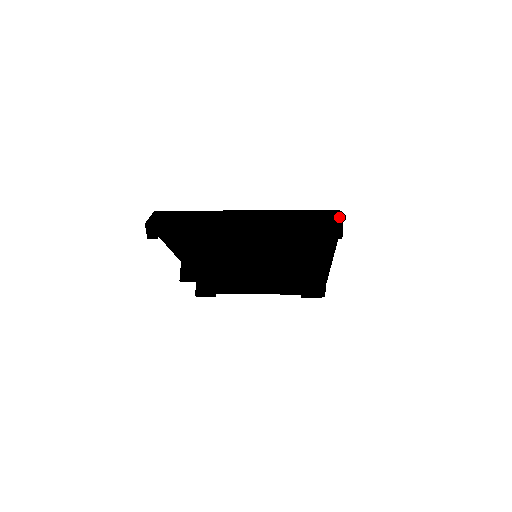
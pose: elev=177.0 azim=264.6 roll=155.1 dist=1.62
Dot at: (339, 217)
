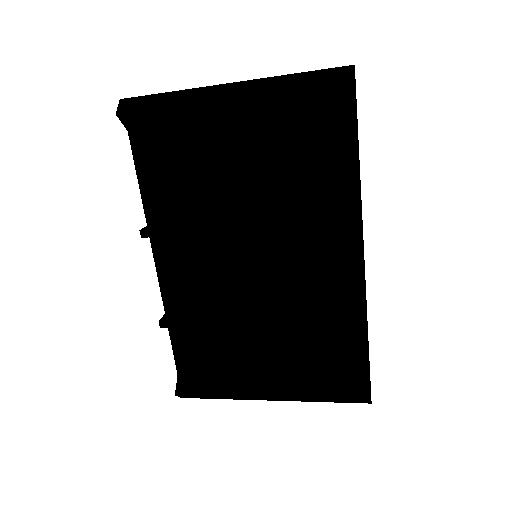
Dot at: occluded
